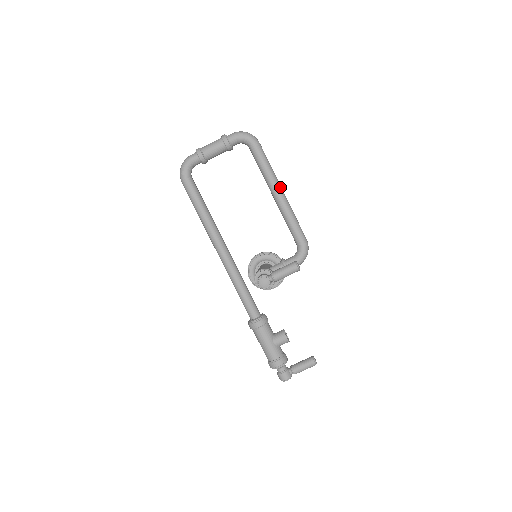
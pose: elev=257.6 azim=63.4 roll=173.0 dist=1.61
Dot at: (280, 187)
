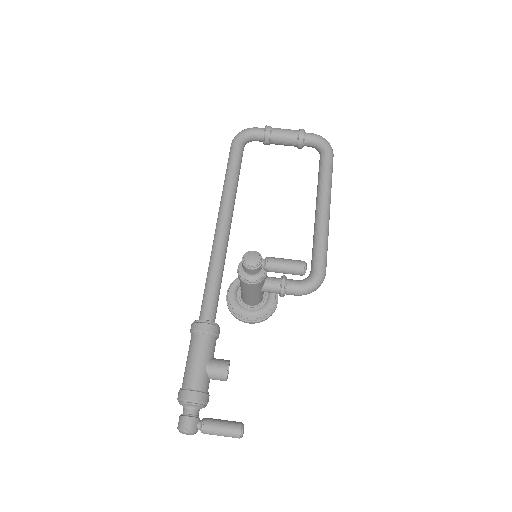
Dot at: (330, 203)
